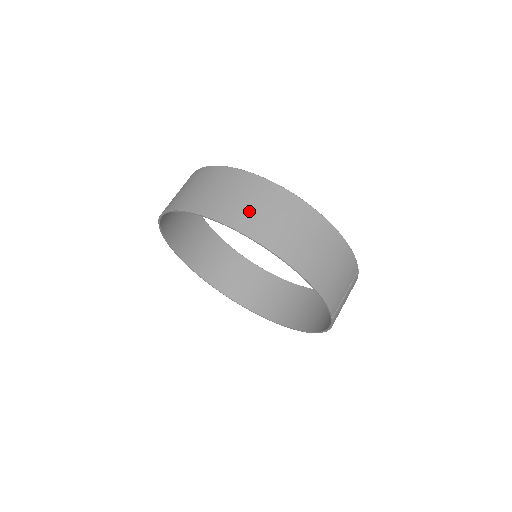
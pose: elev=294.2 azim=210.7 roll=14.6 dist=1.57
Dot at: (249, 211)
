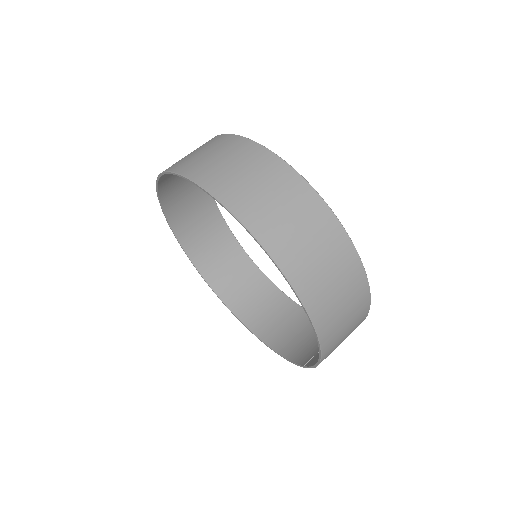
Dot at: (314, 268)
